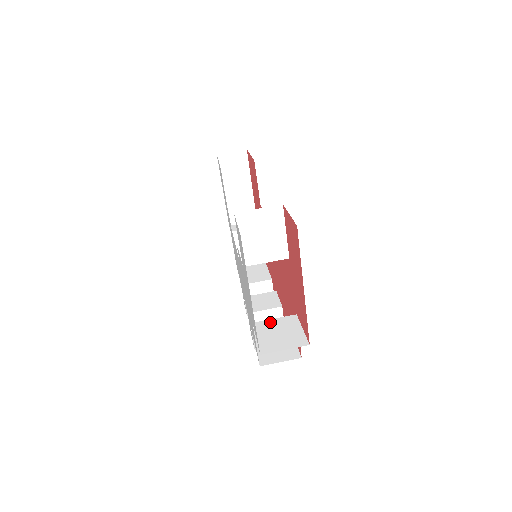
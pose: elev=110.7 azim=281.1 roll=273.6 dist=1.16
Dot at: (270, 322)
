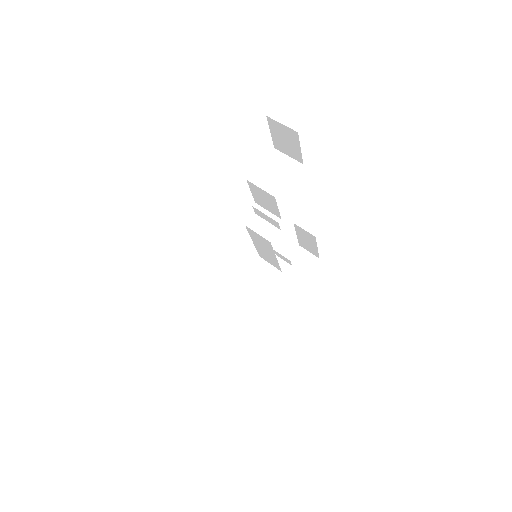
Dot at: occluded
